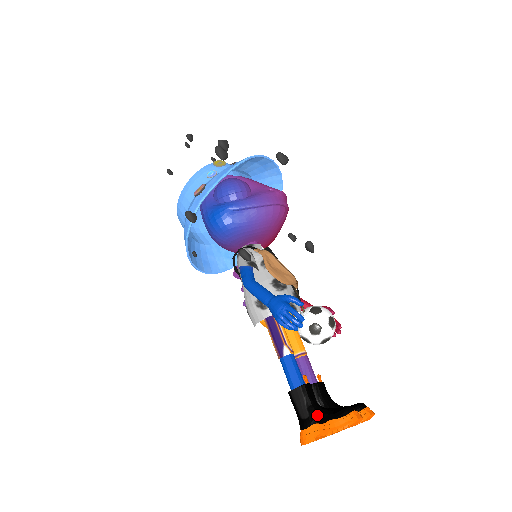
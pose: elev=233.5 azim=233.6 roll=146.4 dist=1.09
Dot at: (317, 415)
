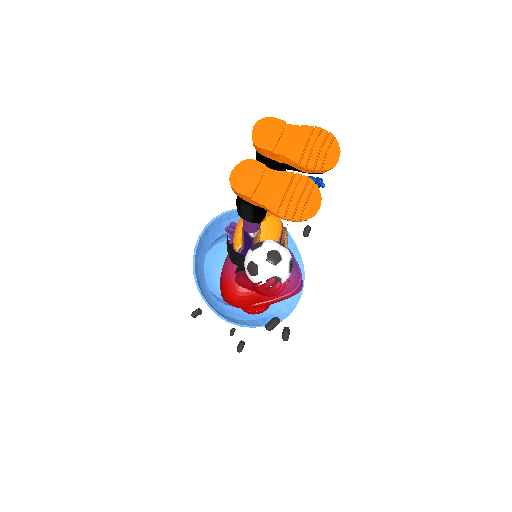
Dot at: occluded
